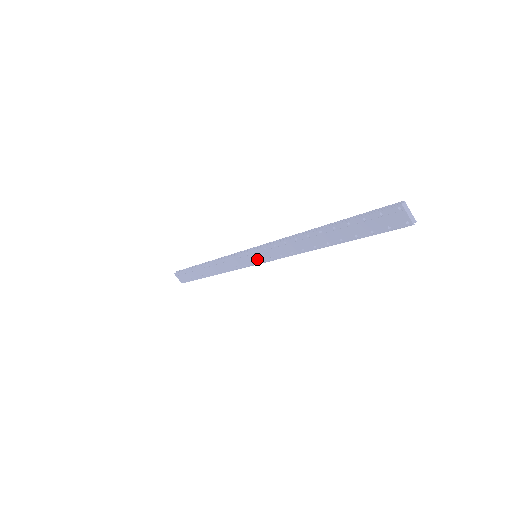
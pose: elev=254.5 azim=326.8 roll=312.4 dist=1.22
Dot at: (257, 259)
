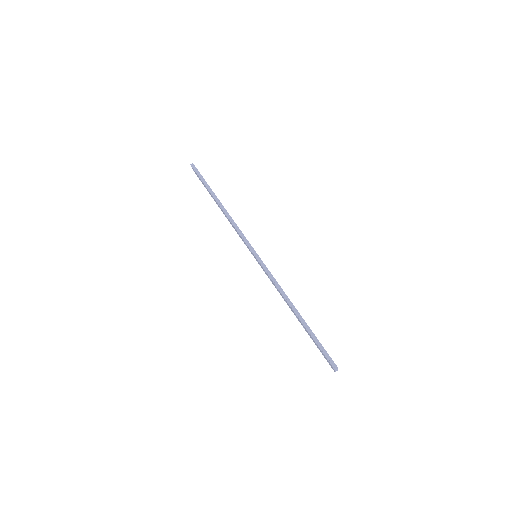
Dot at: (256, 259)
